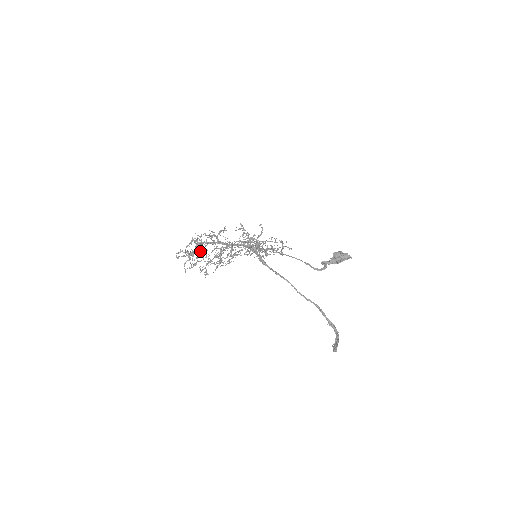
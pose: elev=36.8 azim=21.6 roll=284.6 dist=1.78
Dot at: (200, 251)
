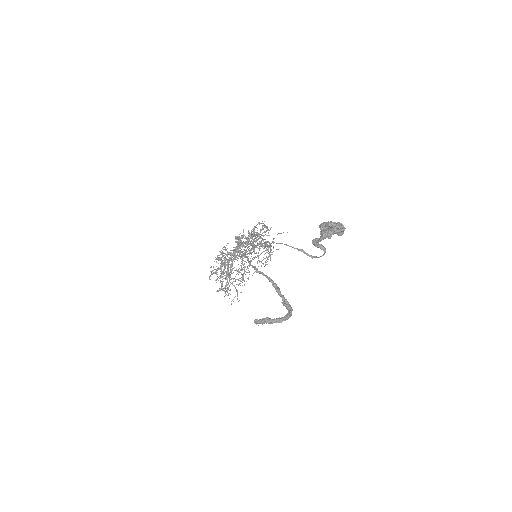
Dot at: (220, 267)
